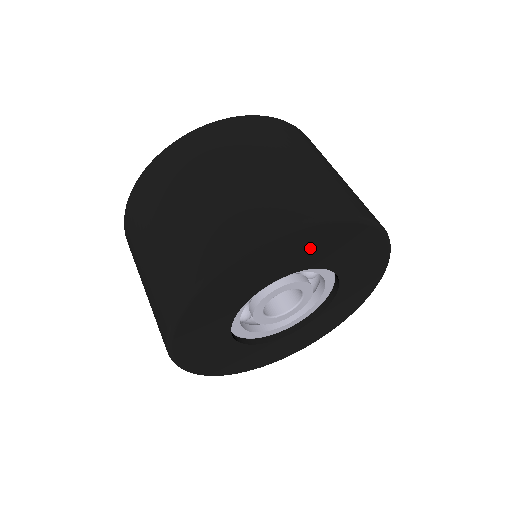
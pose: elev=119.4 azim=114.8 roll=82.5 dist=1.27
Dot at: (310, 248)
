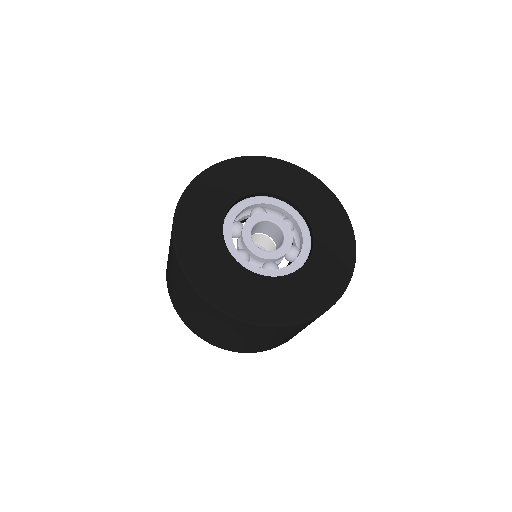
Dot at: (260, 174)
